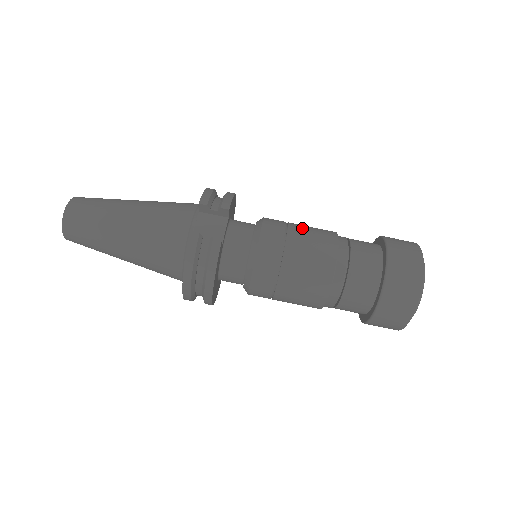
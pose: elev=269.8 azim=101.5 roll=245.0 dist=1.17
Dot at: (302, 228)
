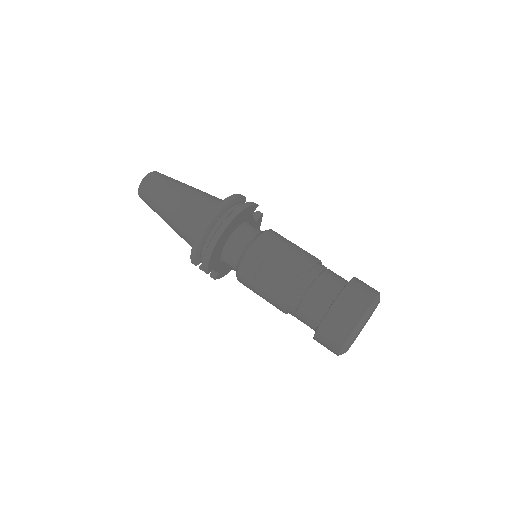
Dot at: occluded
